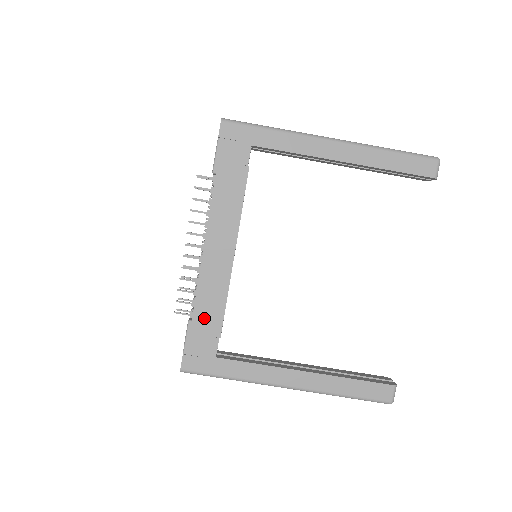
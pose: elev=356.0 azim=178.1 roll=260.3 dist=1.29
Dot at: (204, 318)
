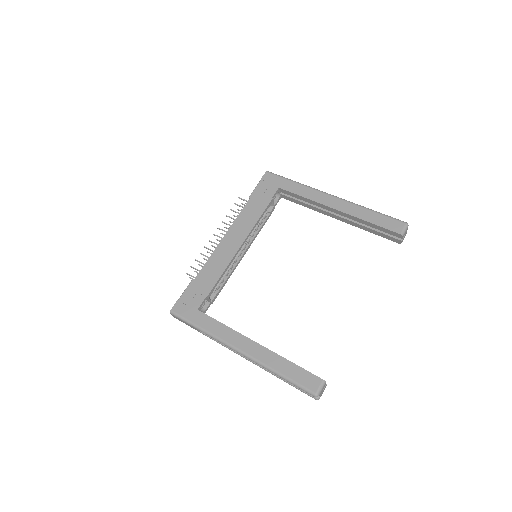
Dot at: (203, 281)
